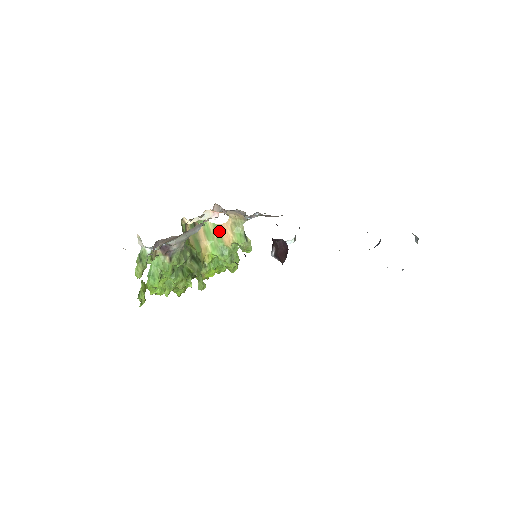
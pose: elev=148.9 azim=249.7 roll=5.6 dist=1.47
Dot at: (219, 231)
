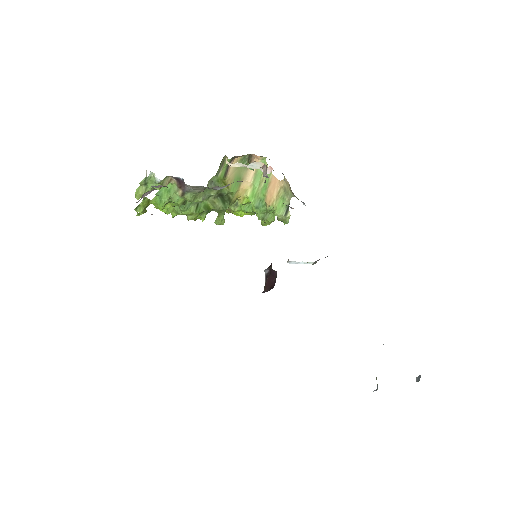
Dot at: (269, 182)
